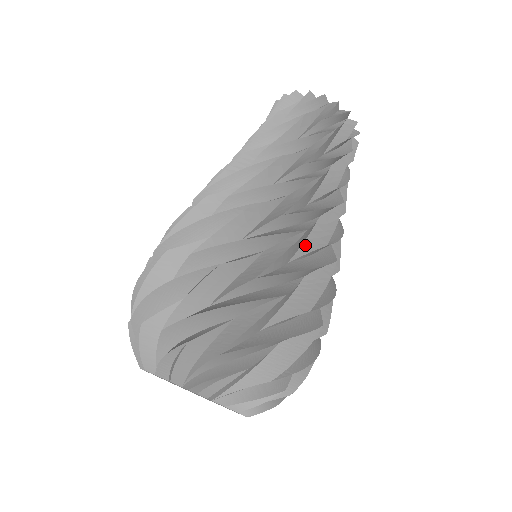
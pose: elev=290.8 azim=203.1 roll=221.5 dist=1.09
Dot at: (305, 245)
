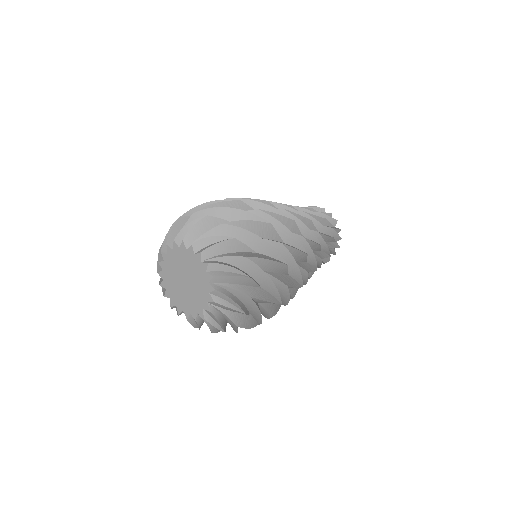
Dot at: (298, 262)
